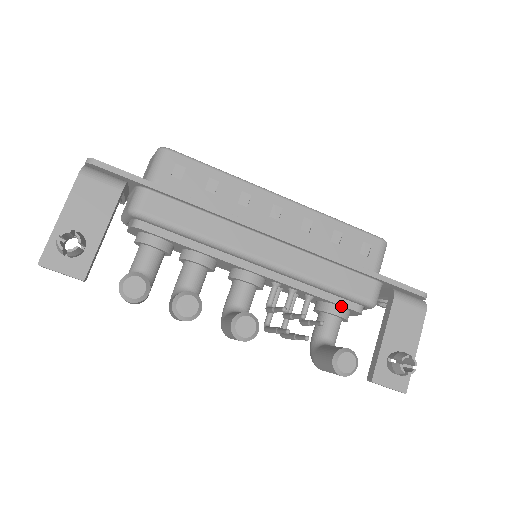
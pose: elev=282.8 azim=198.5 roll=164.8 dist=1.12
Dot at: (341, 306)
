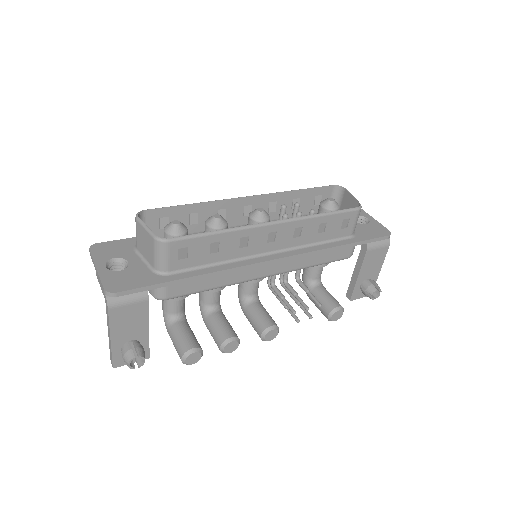
Dot at: occluded
